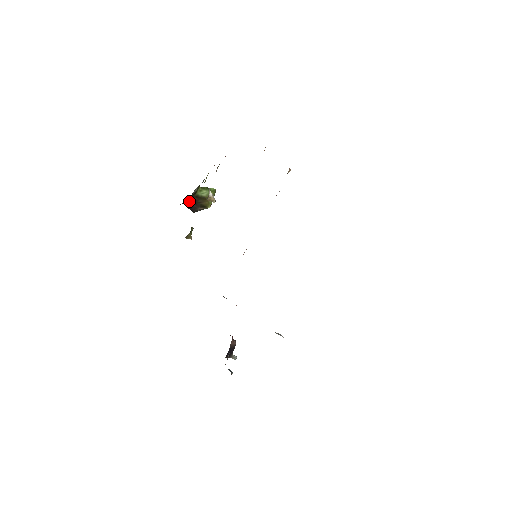
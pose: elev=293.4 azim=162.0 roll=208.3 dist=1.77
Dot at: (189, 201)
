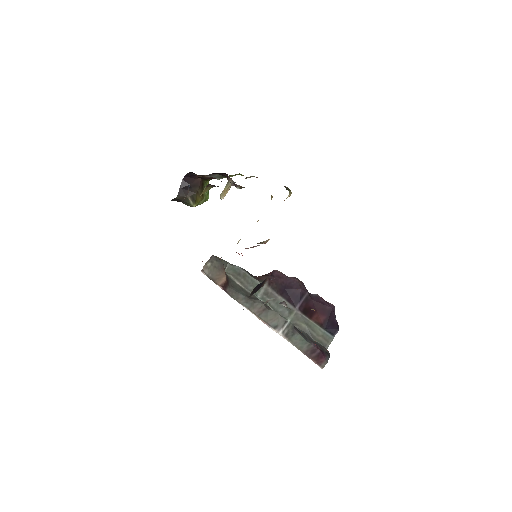
Dot at: (194, 180)
